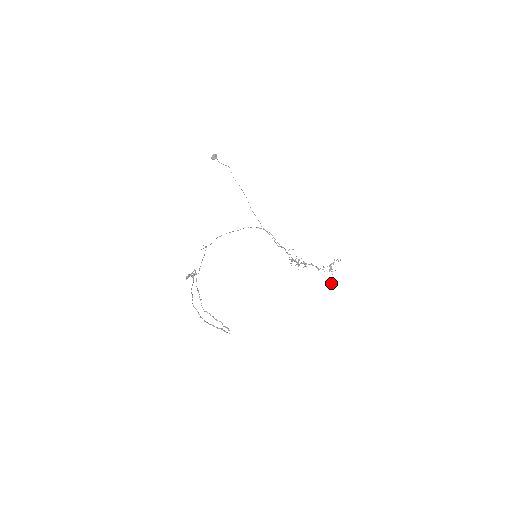
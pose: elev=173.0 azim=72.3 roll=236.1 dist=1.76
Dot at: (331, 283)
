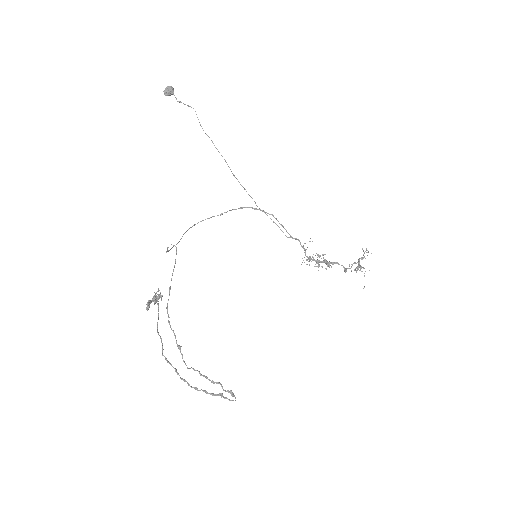
Dot at: occluded
